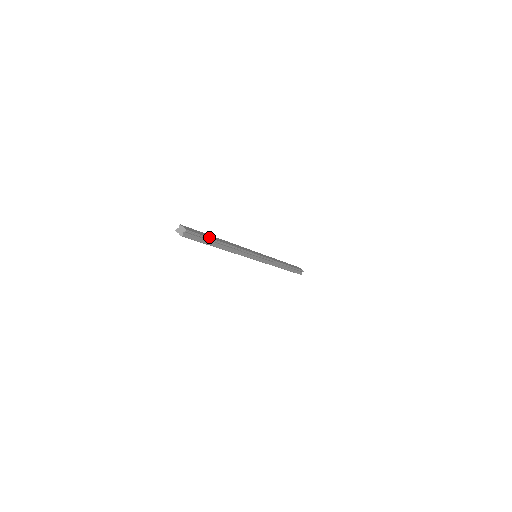
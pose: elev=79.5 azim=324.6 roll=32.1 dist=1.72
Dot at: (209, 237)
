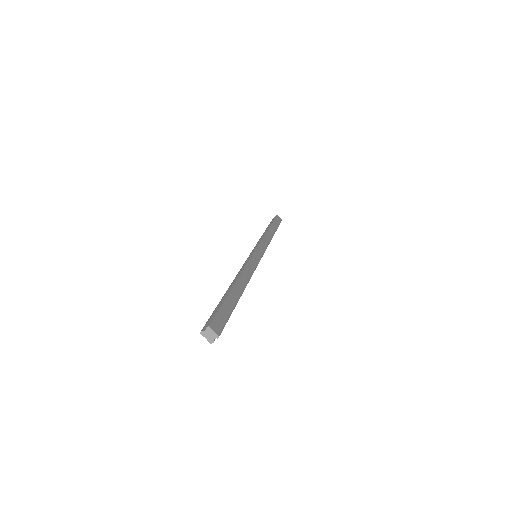
Dot at: (233, 306)
